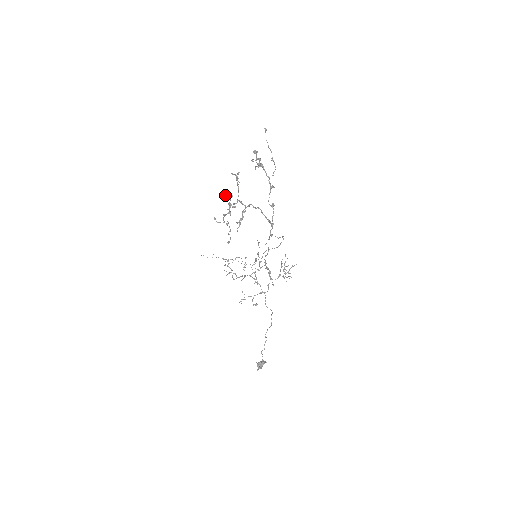
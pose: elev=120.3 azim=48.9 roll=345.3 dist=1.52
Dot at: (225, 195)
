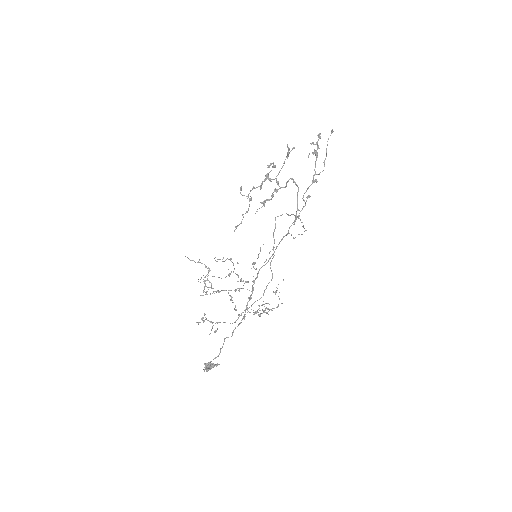
Dot at: (268, 165)
